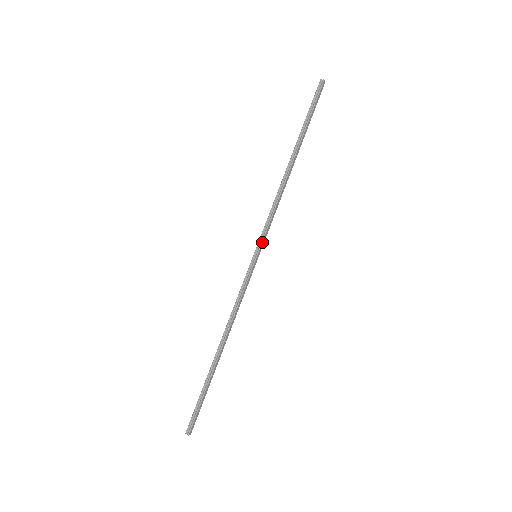
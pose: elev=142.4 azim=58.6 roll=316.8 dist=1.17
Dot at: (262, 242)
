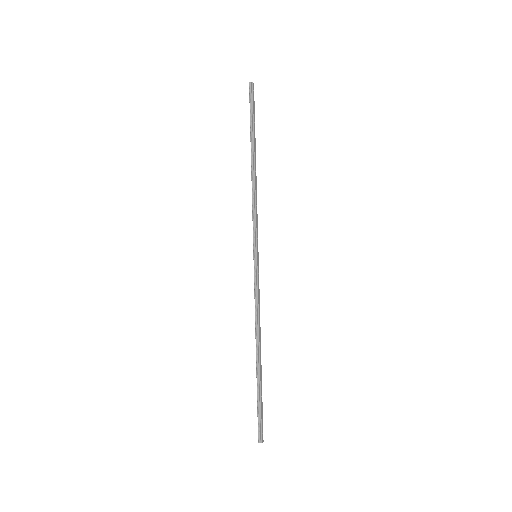
Dot at: (256, 241)
